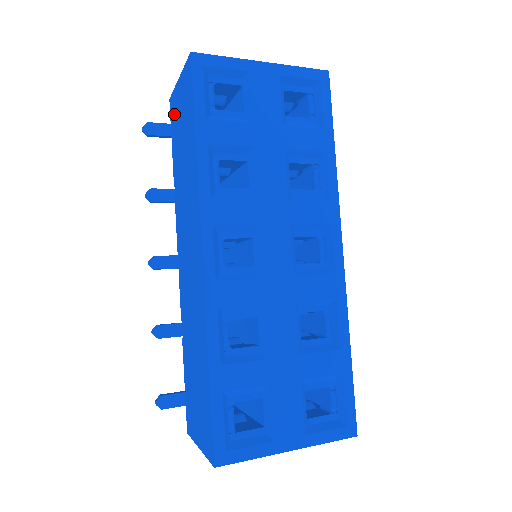
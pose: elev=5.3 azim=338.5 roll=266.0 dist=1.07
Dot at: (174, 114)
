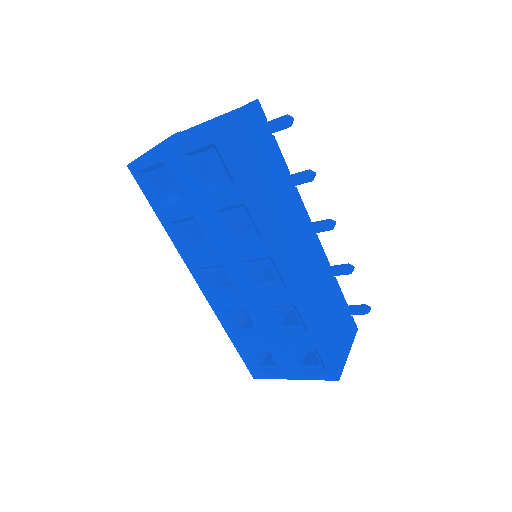
Dot at: occluded
